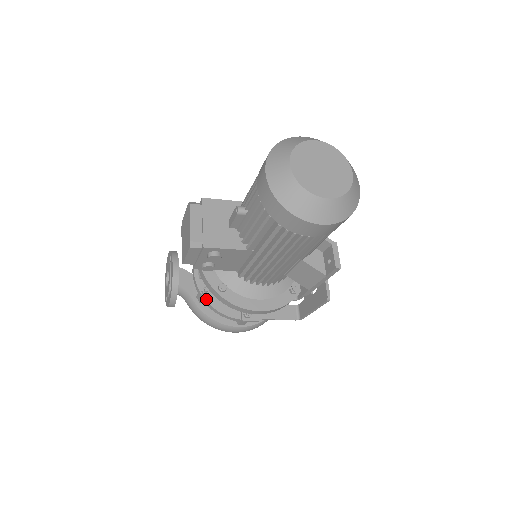
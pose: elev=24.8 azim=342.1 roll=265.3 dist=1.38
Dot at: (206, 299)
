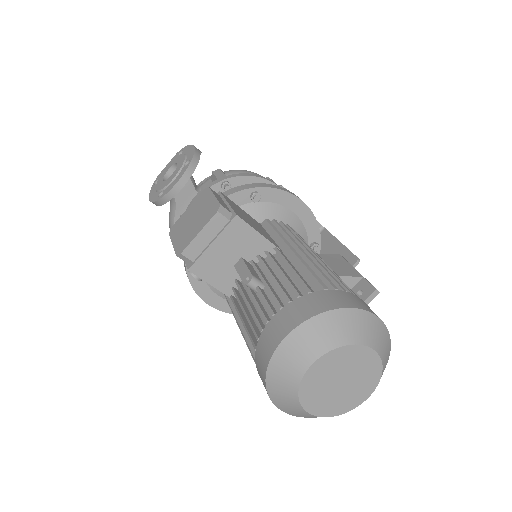
Dot at: occluded
